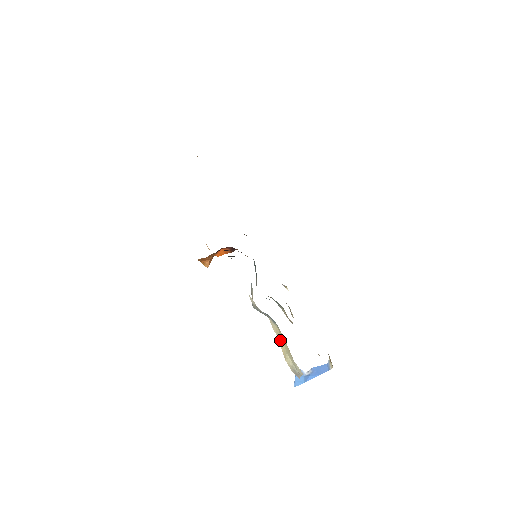
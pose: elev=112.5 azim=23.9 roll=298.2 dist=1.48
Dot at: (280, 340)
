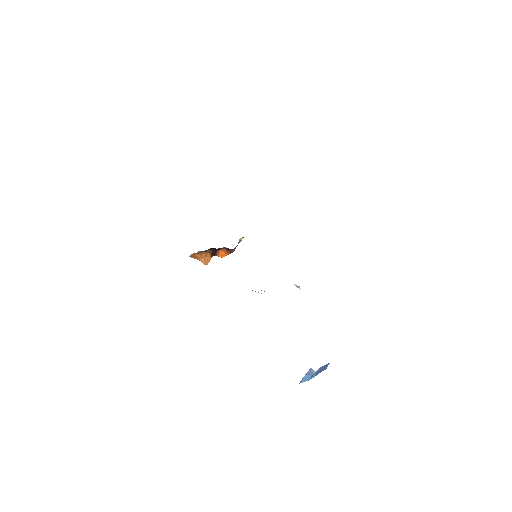
Dot at: occluded
